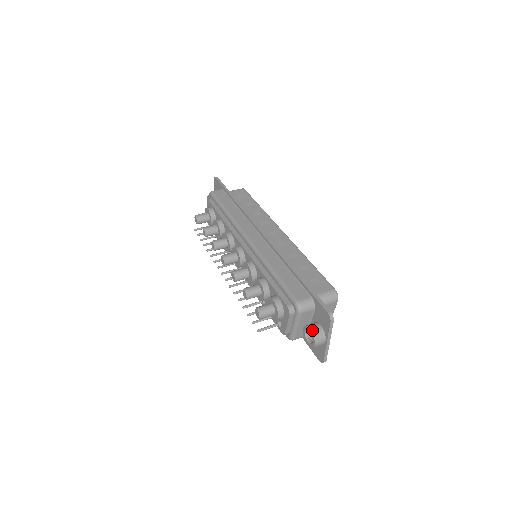
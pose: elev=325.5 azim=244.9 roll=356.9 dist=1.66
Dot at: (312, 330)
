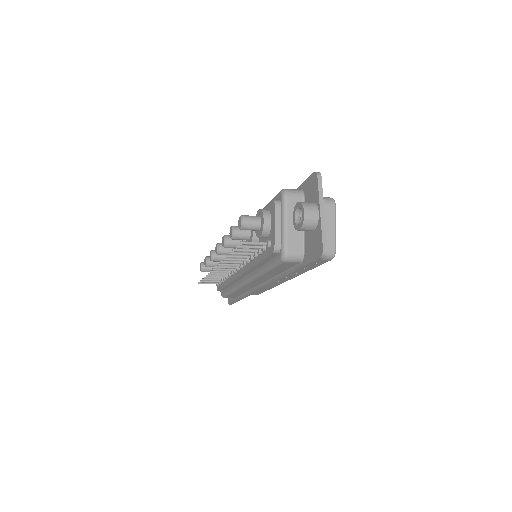
Dot at: (300, 202)
